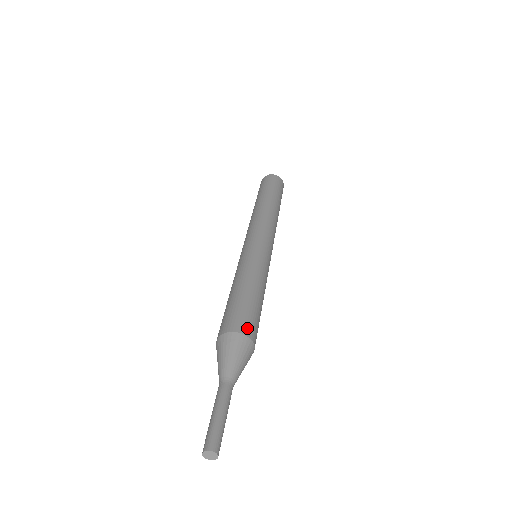
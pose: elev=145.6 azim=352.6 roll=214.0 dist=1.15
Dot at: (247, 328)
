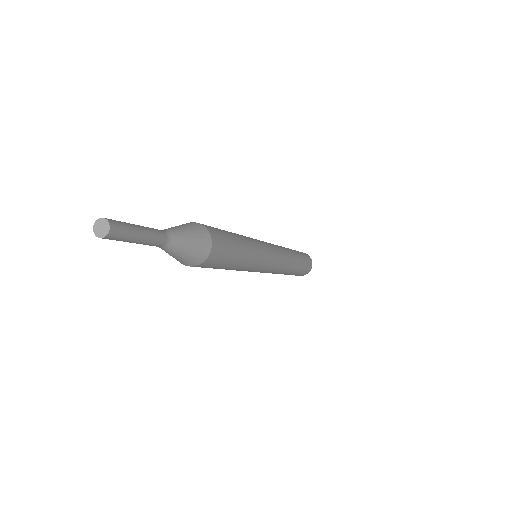
Dot at: (217, 240)
